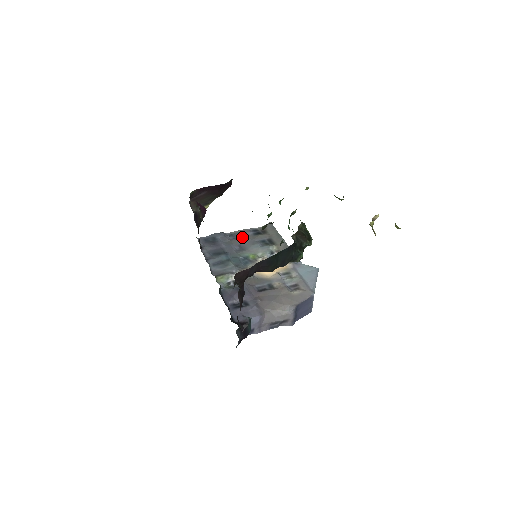
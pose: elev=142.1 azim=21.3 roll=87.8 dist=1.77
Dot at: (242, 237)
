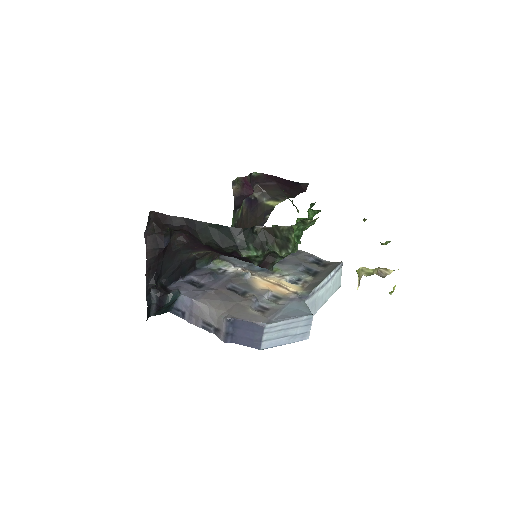
Dot at: (297, 256)
